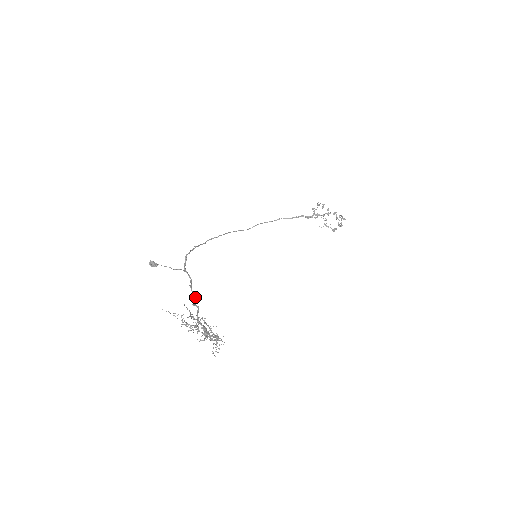
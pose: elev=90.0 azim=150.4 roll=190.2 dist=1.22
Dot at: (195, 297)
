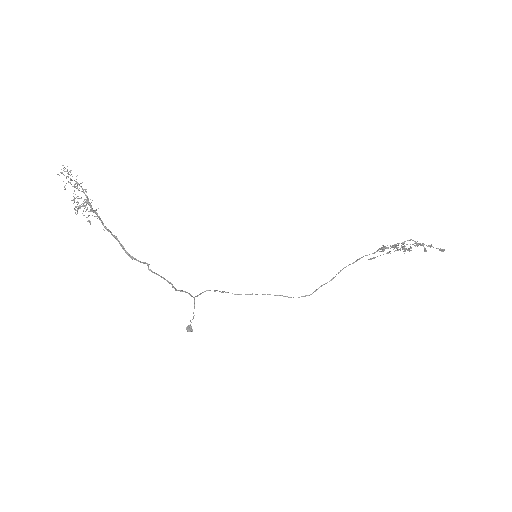
Dot at: (172, 287)
